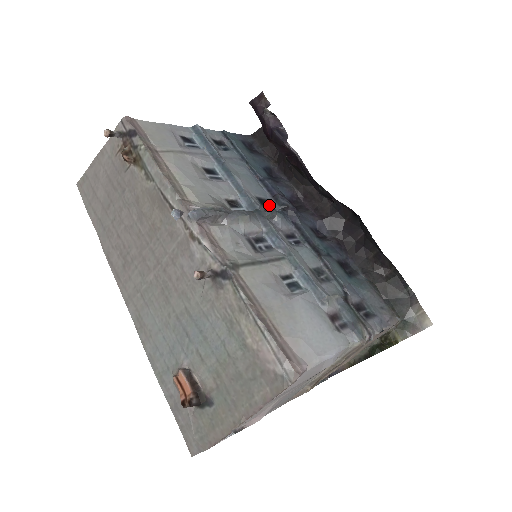
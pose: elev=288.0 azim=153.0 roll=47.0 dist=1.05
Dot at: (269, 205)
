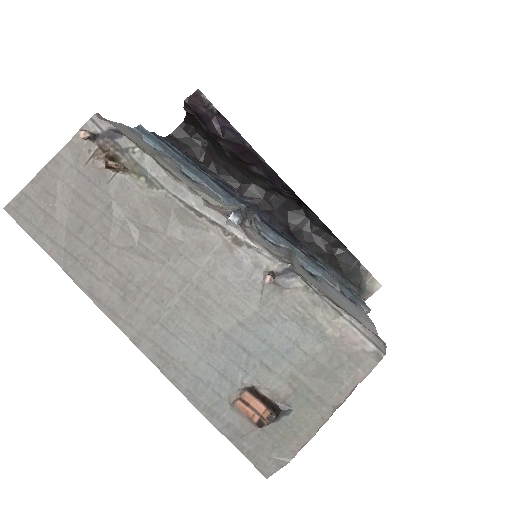
Dot at: occluded
